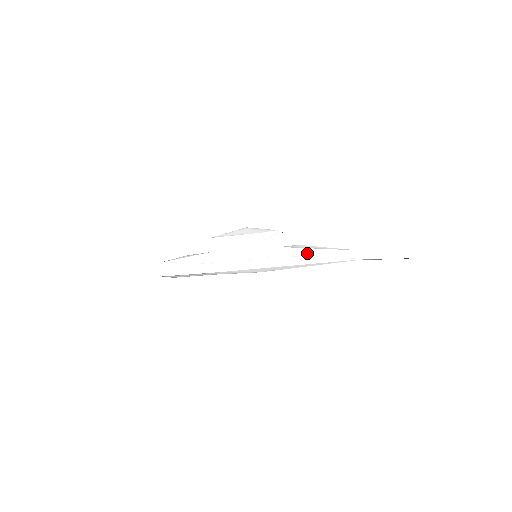
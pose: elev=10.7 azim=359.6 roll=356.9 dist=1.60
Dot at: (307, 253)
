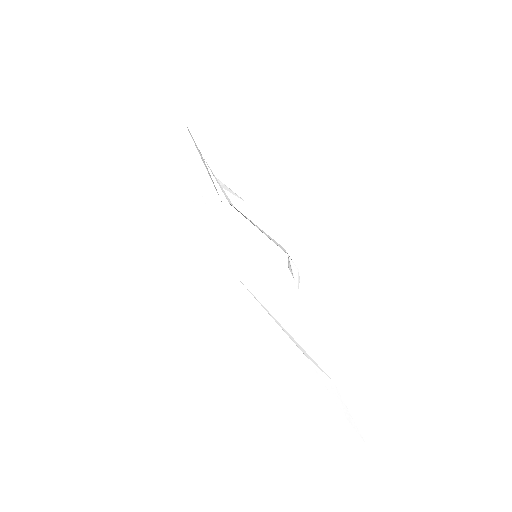
Dot at: (299, 302)
